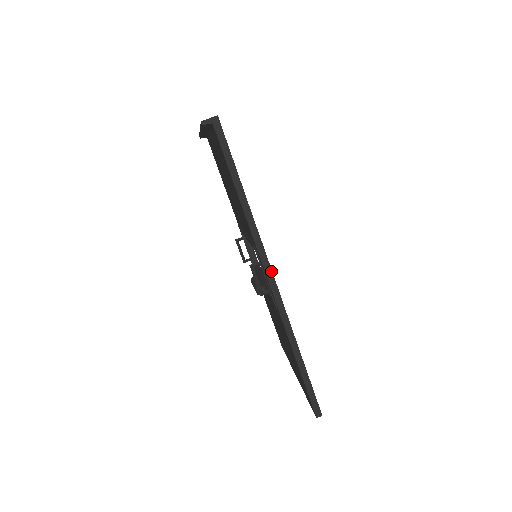
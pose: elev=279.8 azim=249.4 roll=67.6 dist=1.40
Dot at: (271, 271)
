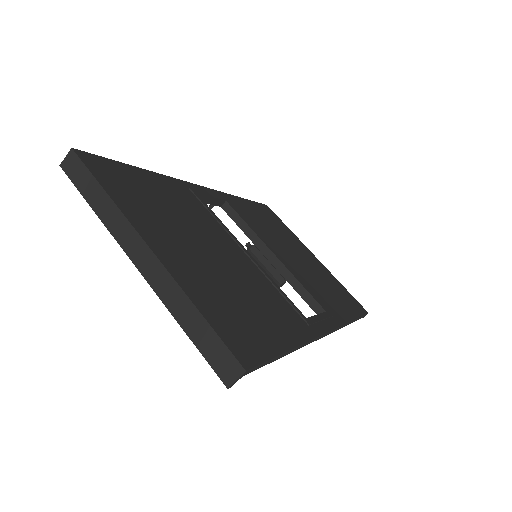
Dot at: (327, 333)
